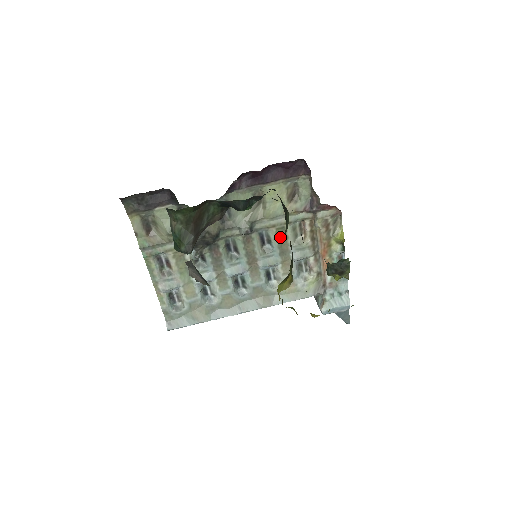
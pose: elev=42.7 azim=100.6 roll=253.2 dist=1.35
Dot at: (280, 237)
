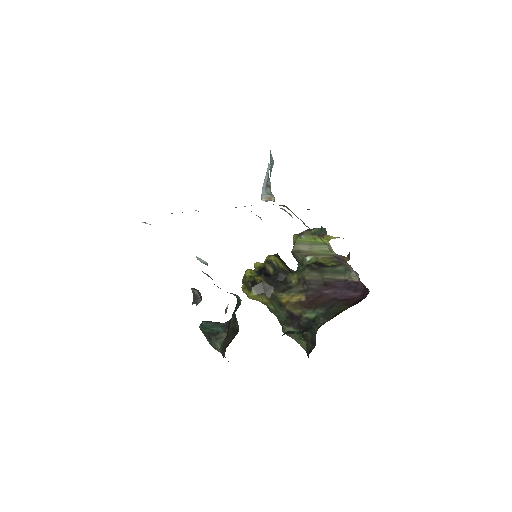
Dot at: occluded
